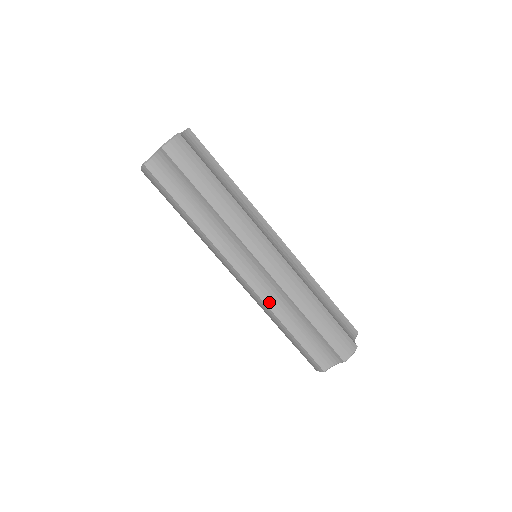
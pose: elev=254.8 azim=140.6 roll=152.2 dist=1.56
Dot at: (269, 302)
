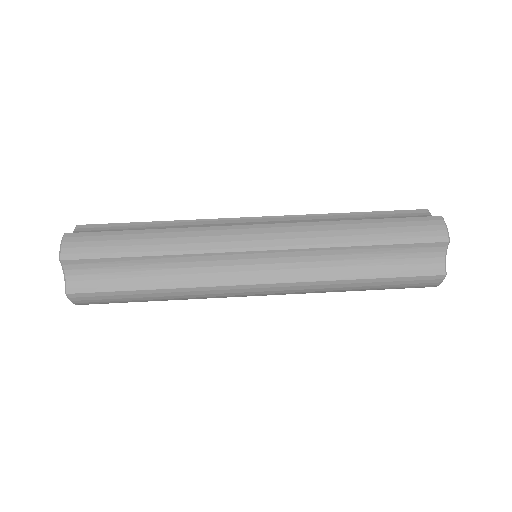
Dot at: (313, 276)
